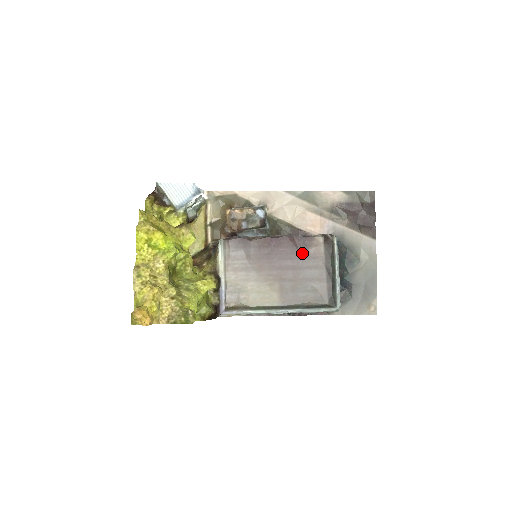
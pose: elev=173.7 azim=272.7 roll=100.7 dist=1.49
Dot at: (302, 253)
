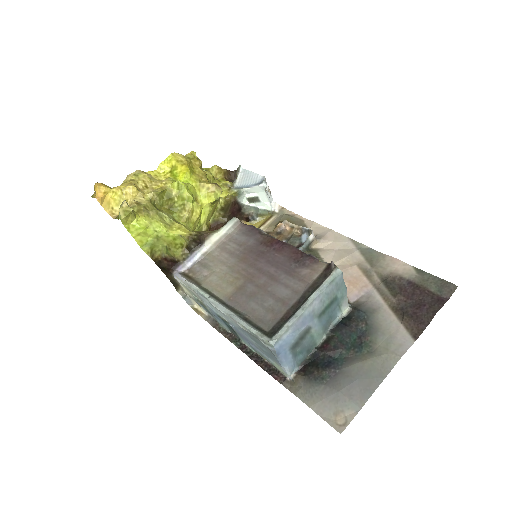
Dot at: (293, 269)
